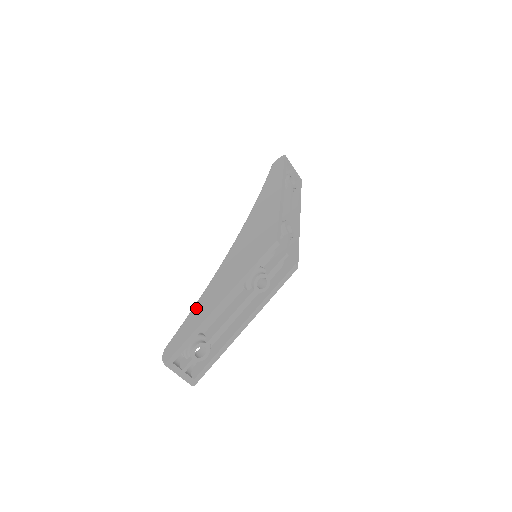
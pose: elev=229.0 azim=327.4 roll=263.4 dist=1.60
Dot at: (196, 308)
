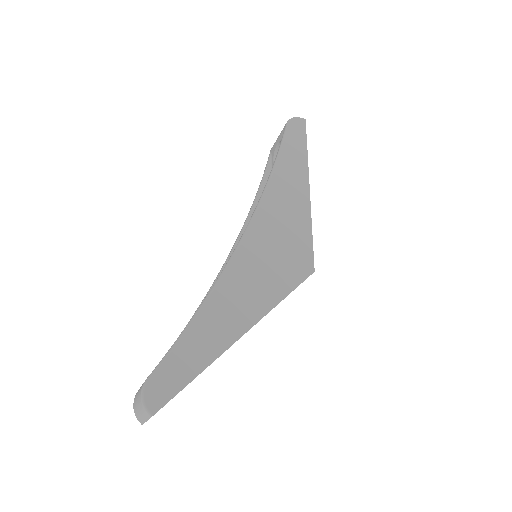
Dot at: (198, 326)
